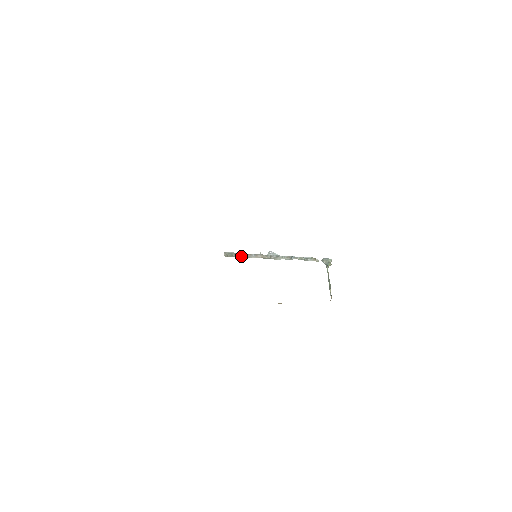
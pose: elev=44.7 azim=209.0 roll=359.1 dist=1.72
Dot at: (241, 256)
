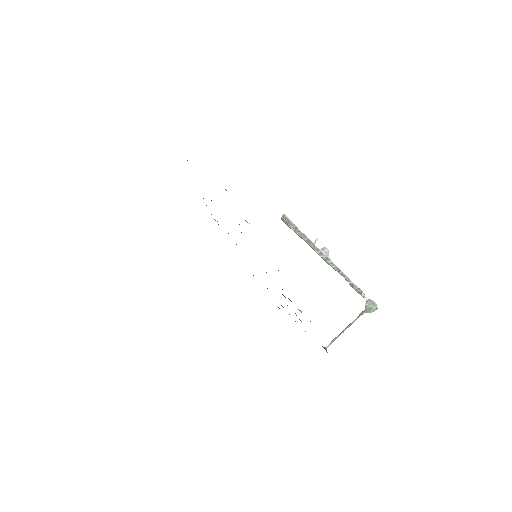
Dot at: (294, 231)
